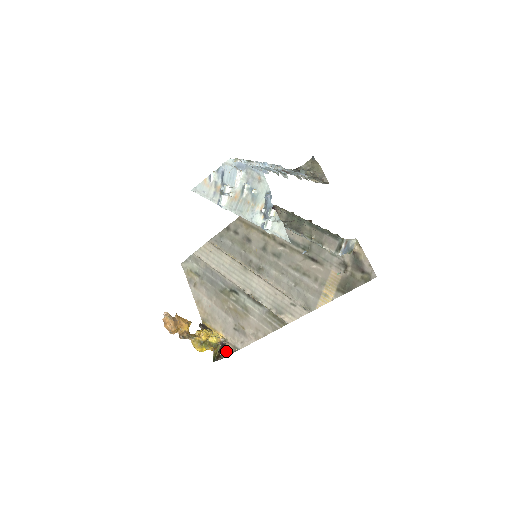
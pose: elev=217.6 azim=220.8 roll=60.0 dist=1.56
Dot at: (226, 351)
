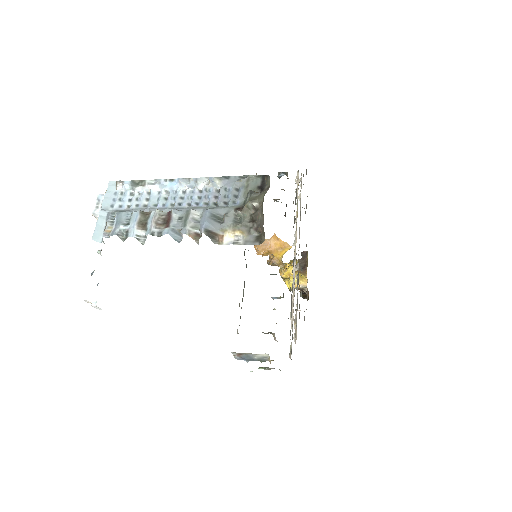
Dot at: occluded
